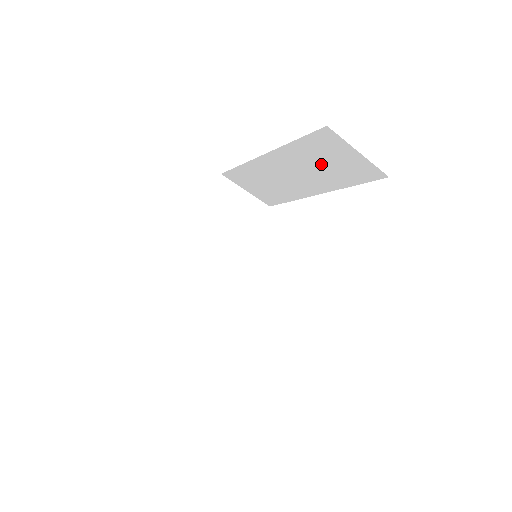
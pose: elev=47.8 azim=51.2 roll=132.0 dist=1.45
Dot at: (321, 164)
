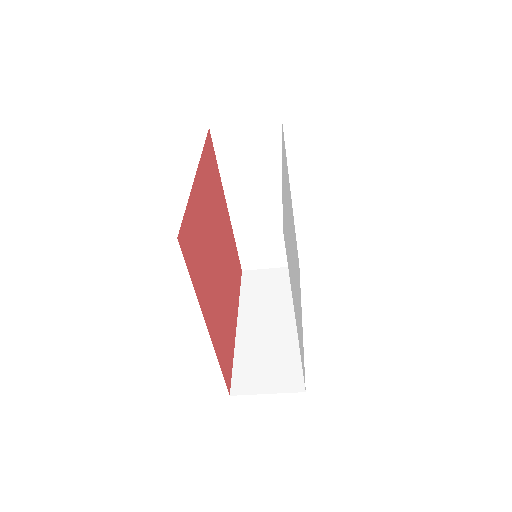
Dot at: (251, 166)
